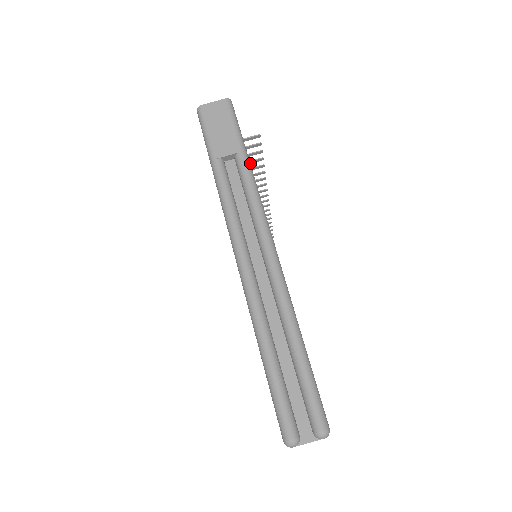
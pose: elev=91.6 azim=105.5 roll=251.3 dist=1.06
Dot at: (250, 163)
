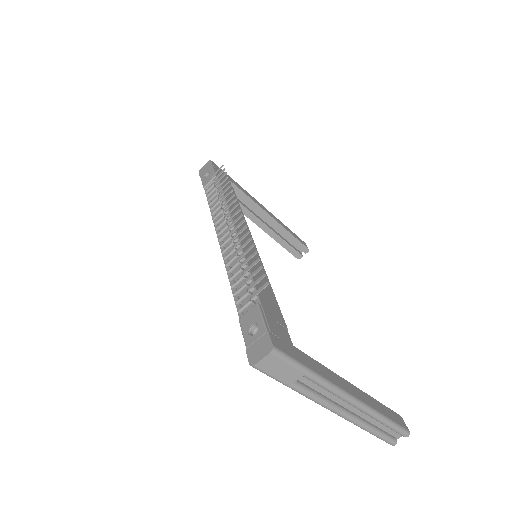
Dot at: (249, 267)
